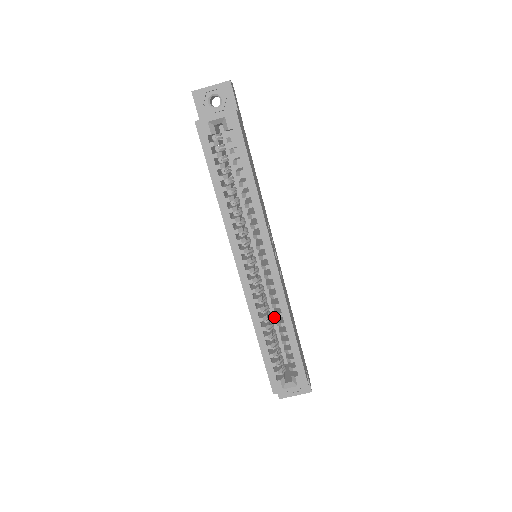
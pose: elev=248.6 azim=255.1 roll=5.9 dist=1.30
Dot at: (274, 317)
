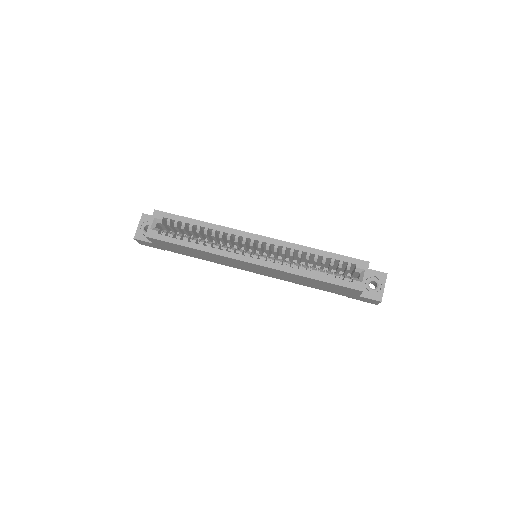
Dot at: occluded
